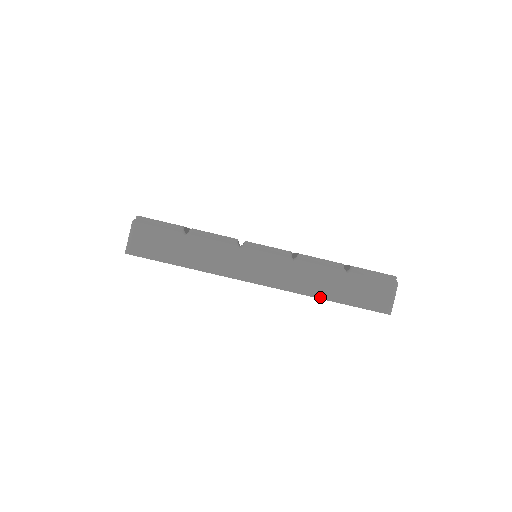
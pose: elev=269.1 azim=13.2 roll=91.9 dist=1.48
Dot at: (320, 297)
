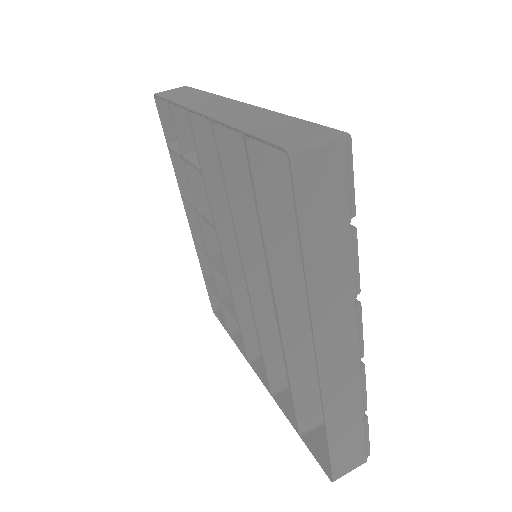
Dot at: (232, 125)
